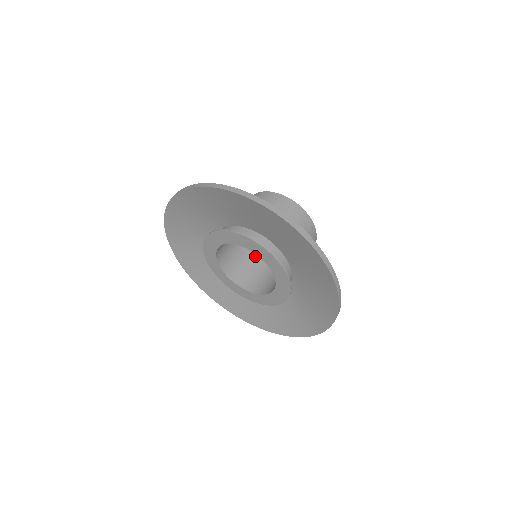
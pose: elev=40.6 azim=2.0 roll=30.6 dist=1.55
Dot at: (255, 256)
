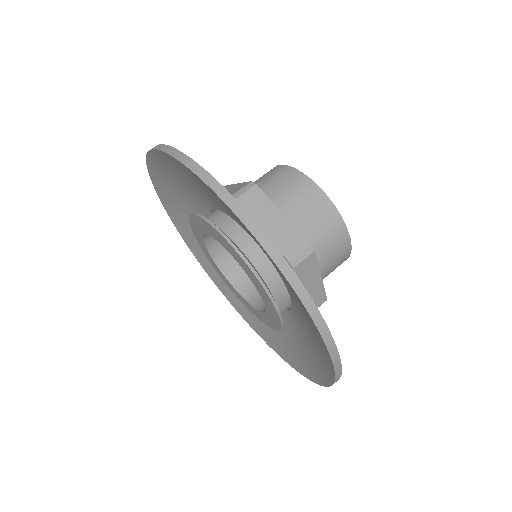
Dot at: occluded
